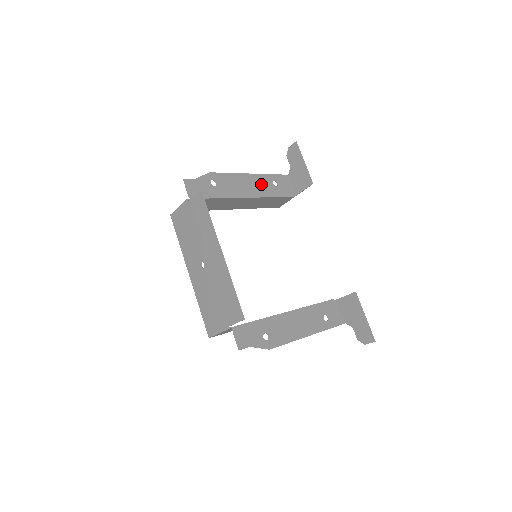
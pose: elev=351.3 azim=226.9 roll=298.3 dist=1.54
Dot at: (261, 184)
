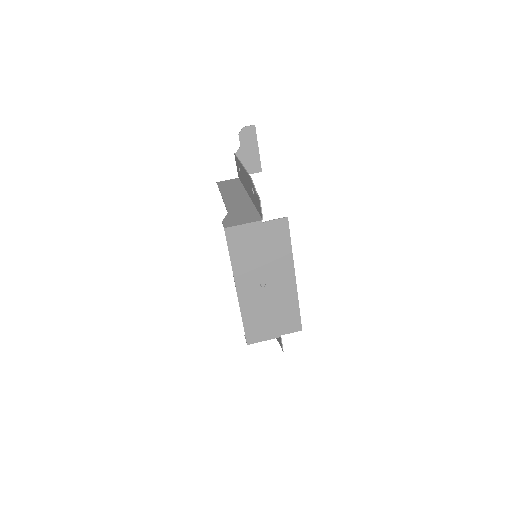
Dot at: occluded
